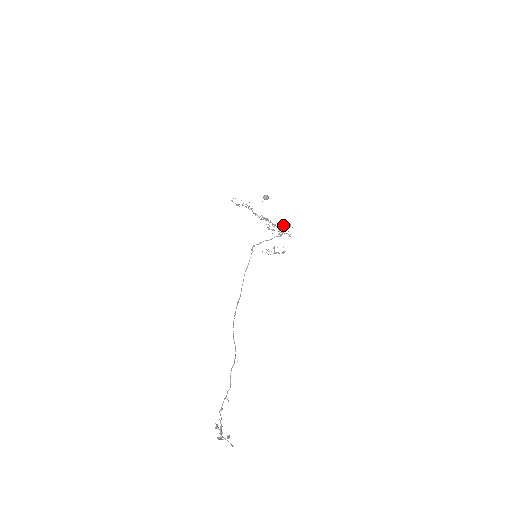
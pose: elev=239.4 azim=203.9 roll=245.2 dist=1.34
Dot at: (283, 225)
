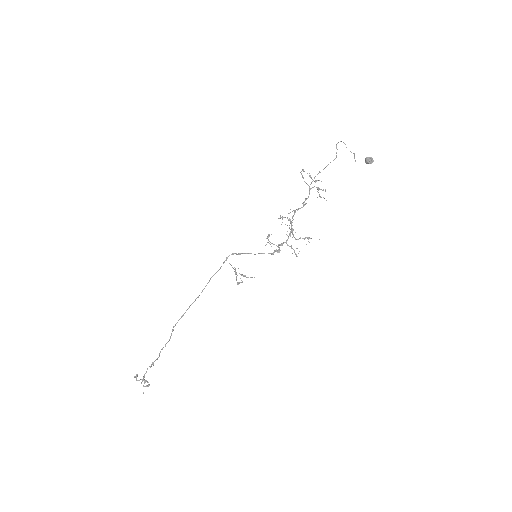
Dot at: occluded
